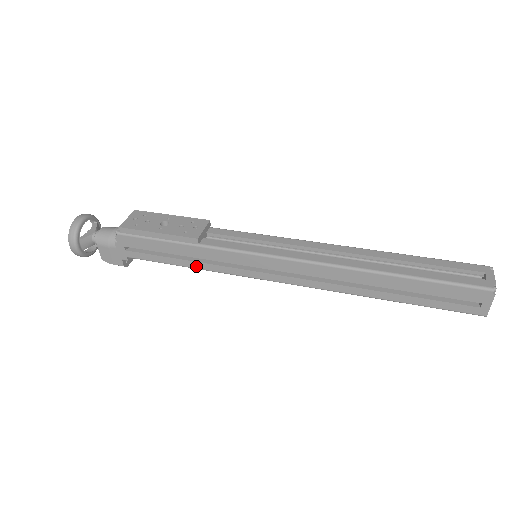
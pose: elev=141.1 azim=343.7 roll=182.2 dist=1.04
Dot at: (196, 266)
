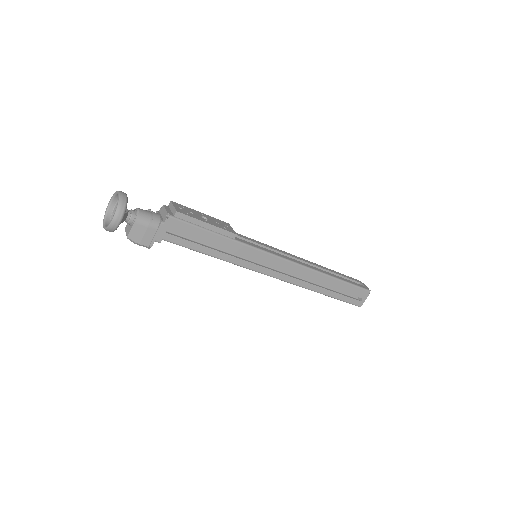
Dot at: (220, 256)
